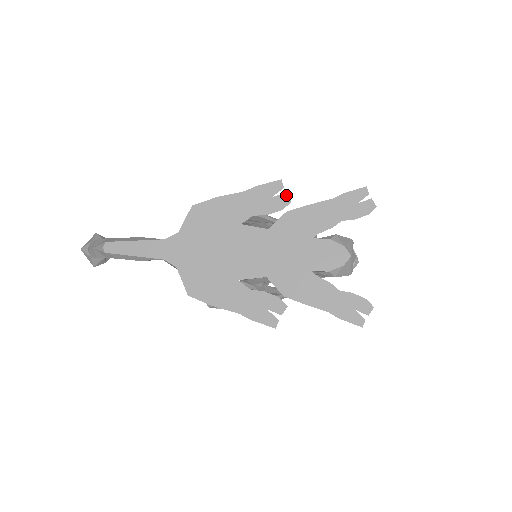
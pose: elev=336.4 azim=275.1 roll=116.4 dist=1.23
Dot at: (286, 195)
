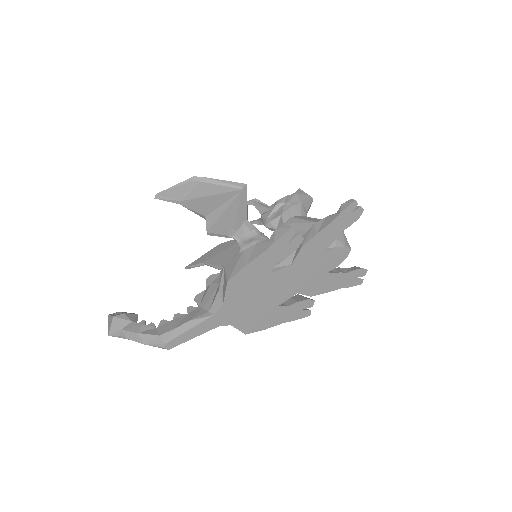
Dot at: (299, 236)
